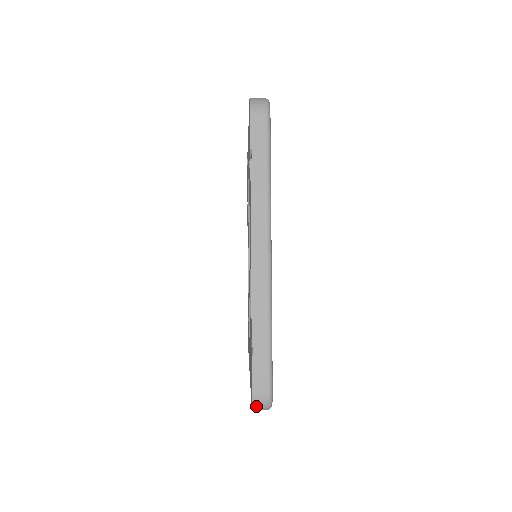
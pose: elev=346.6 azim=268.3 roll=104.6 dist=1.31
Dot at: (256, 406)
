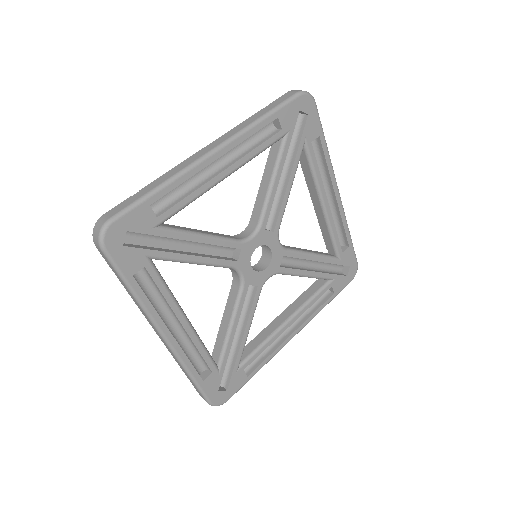
Dot at: (95, 230)
